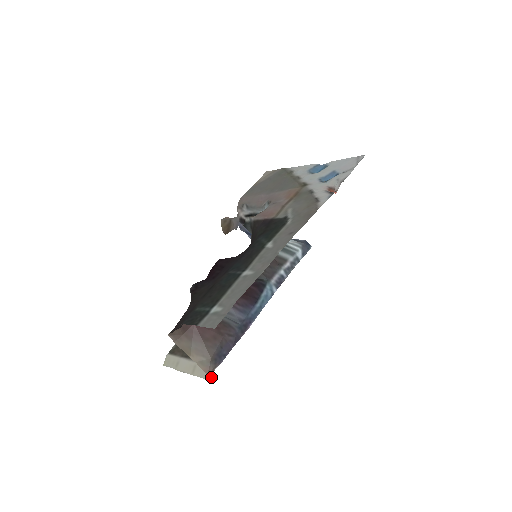
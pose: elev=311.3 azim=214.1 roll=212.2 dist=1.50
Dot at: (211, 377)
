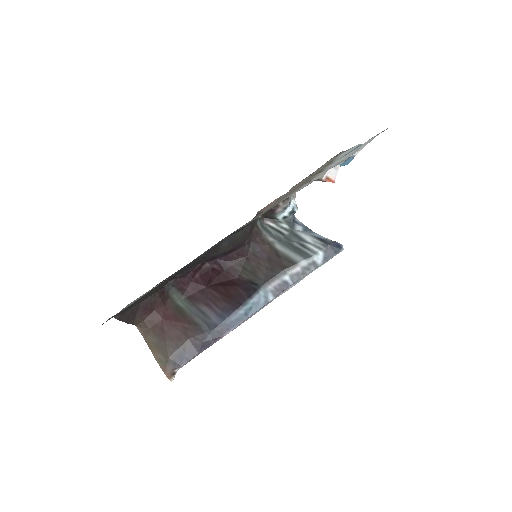
Dot at: (171, 378)
